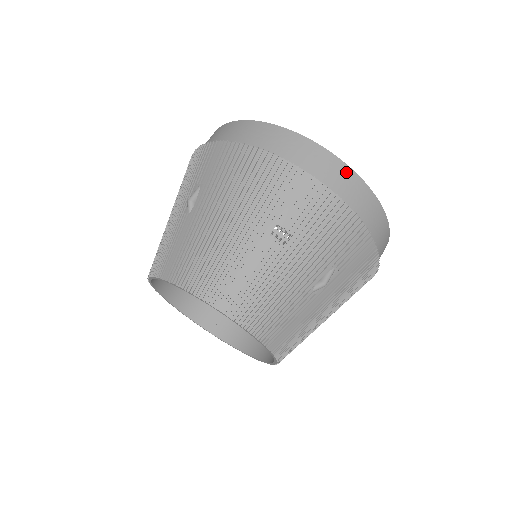
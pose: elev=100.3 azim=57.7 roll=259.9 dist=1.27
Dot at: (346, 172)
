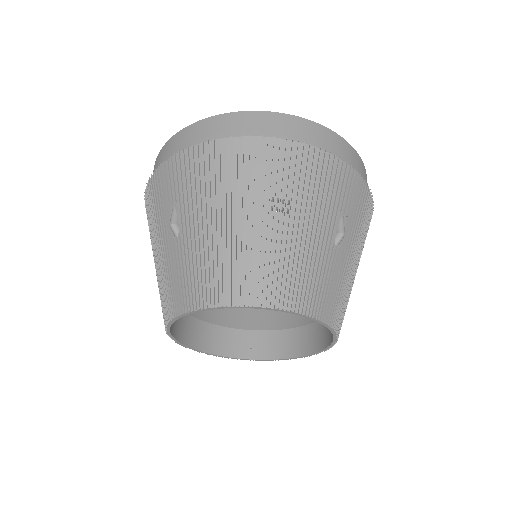
Dot at: (305, 124)
